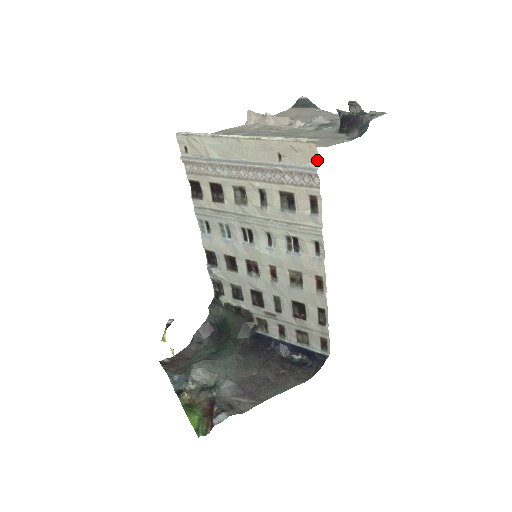
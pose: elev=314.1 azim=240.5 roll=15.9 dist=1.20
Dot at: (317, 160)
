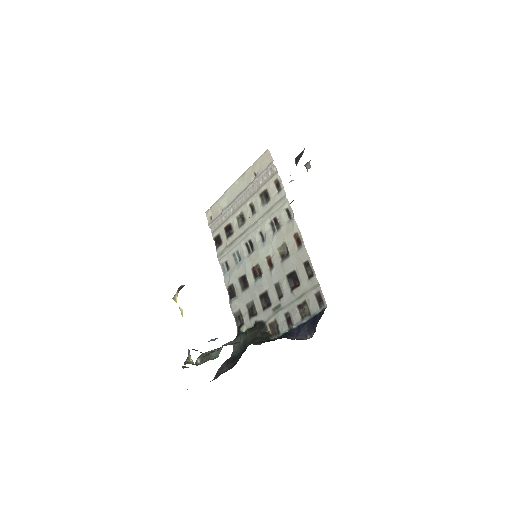
Dot at: (272, 158)
